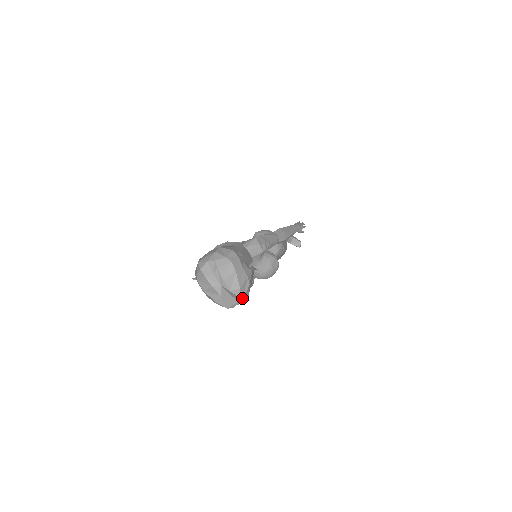
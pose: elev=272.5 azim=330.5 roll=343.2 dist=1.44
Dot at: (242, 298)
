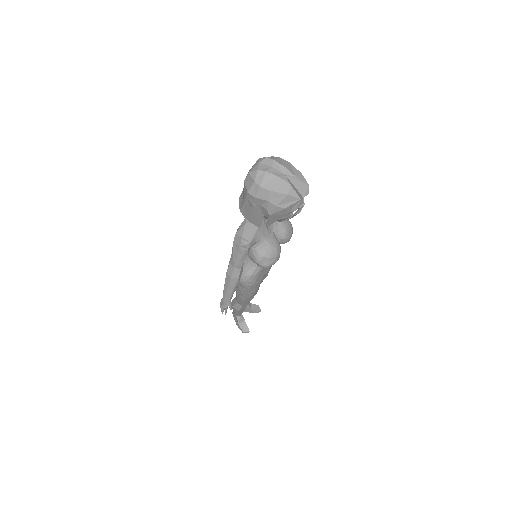
Dot at: (308, 184)
